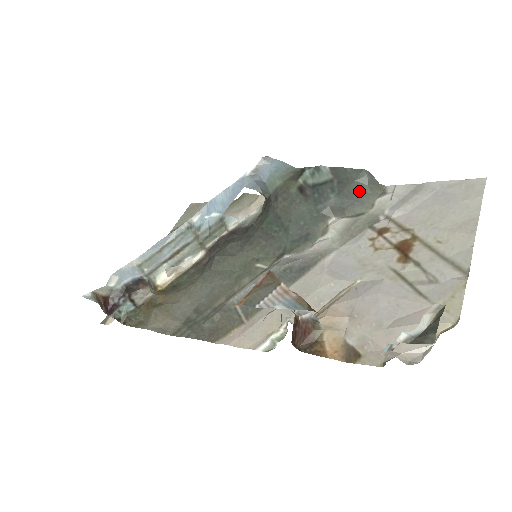
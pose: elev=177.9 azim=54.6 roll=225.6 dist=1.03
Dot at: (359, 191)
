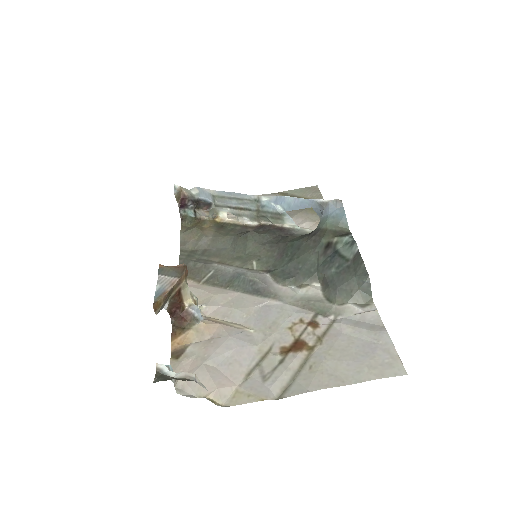
Dot at: (348, 286)
